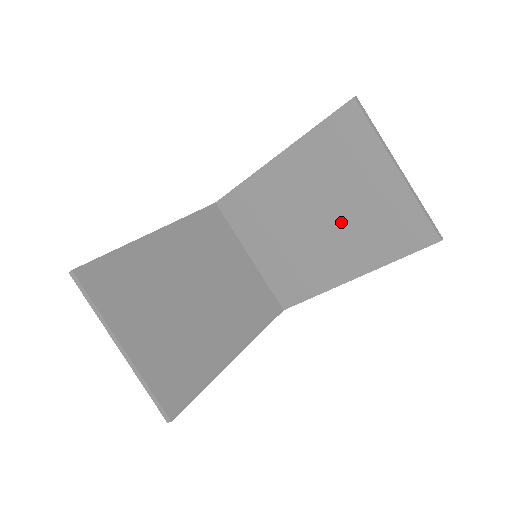
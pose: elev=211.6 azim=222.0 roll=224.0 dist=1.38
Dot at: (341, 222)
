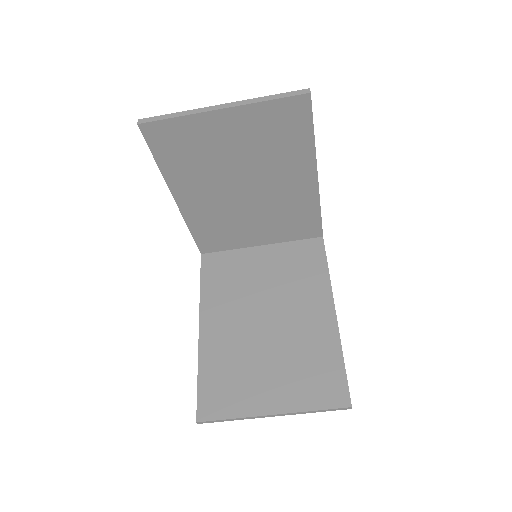
Dot at: (256, 170)
